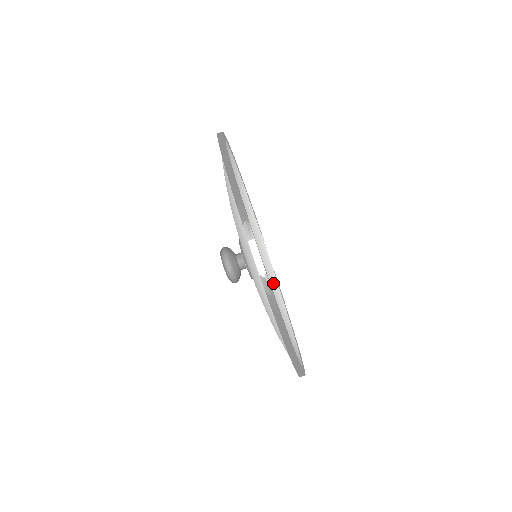
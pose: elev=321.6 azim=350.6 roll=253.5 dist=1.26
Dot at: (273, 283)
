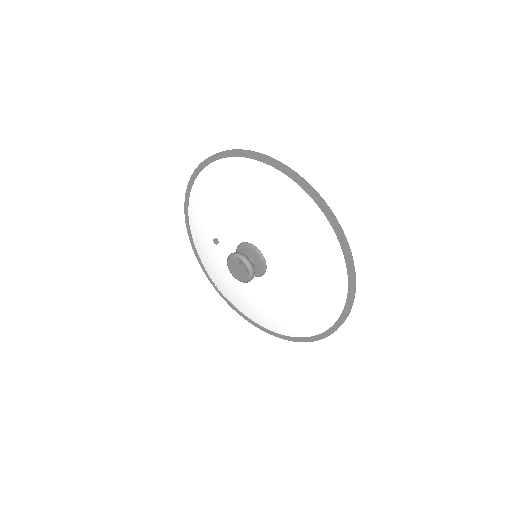
Dot at: occluded
